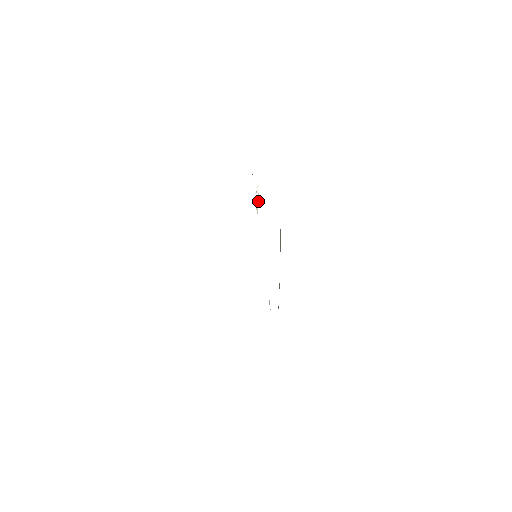
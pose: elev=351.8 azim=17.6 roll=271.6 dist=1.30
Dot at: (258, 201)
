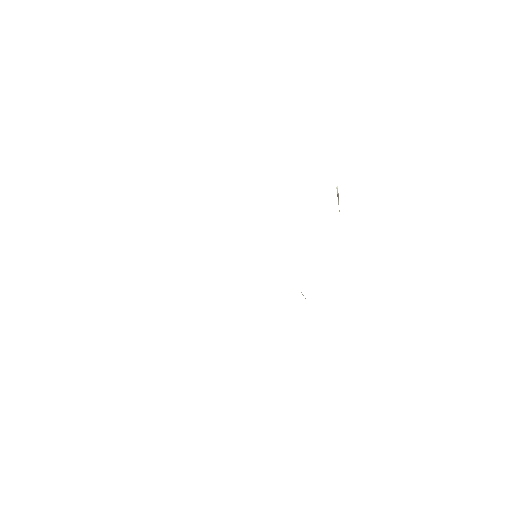
Dot at: (338, 198)
